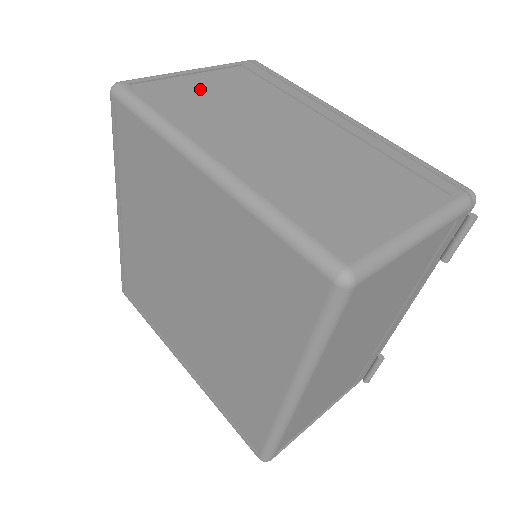
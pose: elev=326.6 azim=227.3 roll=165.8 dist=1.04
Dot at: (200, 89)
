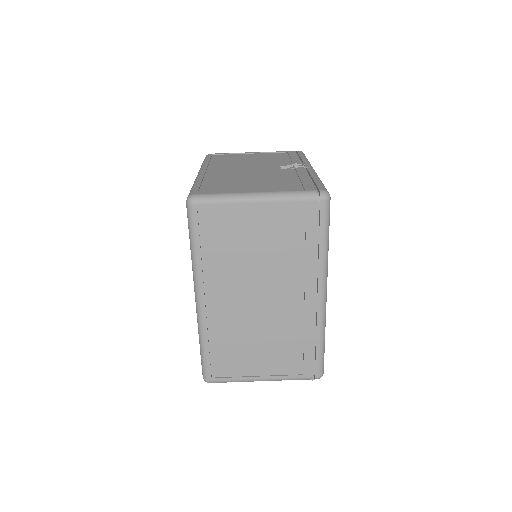
Dot at: (245, 229)
